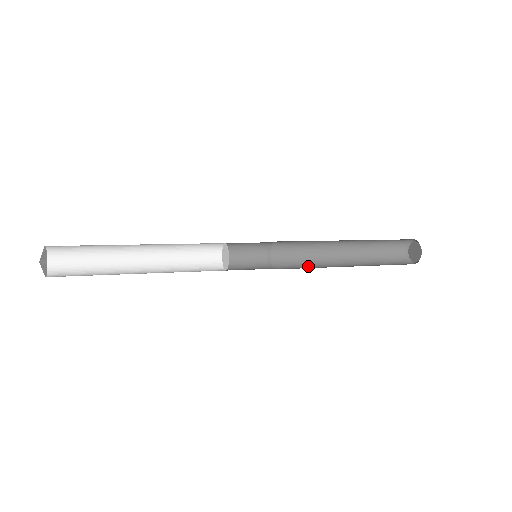
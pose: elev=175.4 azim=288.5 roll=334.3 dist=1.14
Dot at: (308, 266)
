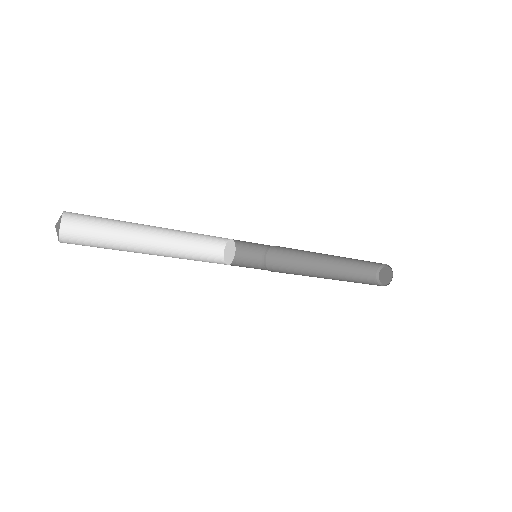
Dot at: (295, 269)
